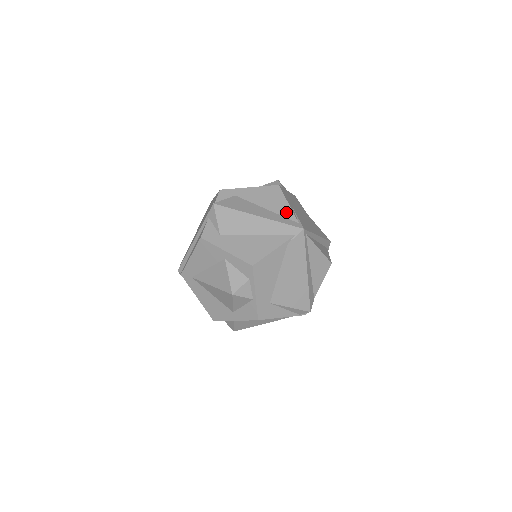
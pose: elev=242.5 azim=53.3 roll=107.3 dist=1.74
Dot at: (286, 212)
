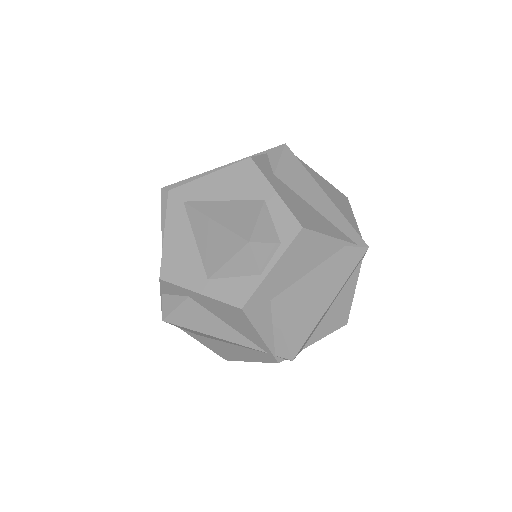
Dot at: (351, 220)
